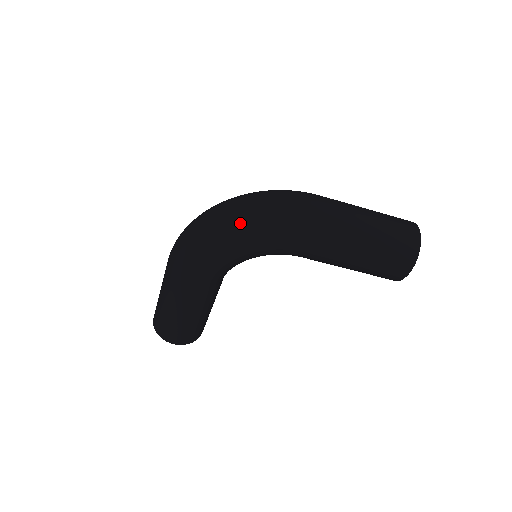
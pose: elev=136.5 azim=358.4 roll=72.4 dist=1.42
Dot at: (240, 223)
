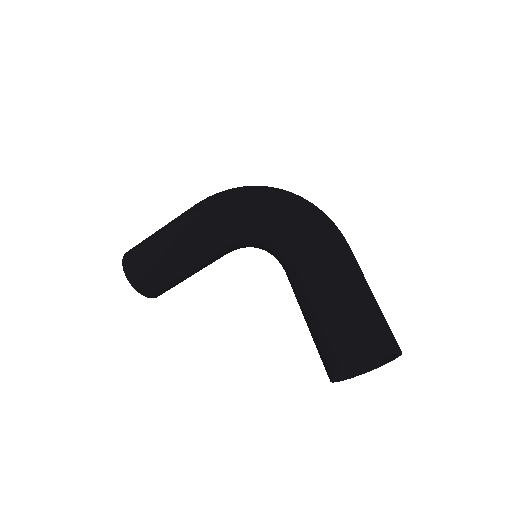
Dot at: (280, 194)
